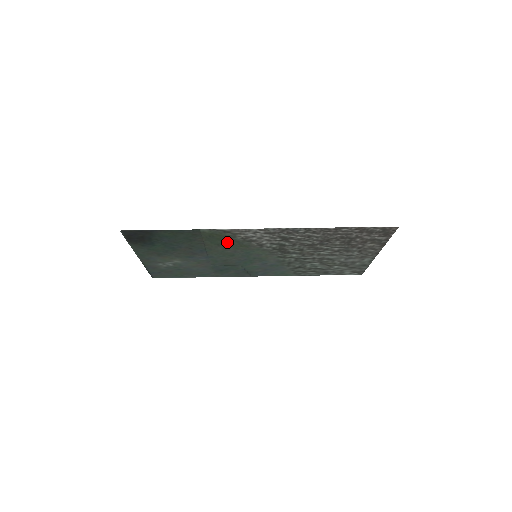
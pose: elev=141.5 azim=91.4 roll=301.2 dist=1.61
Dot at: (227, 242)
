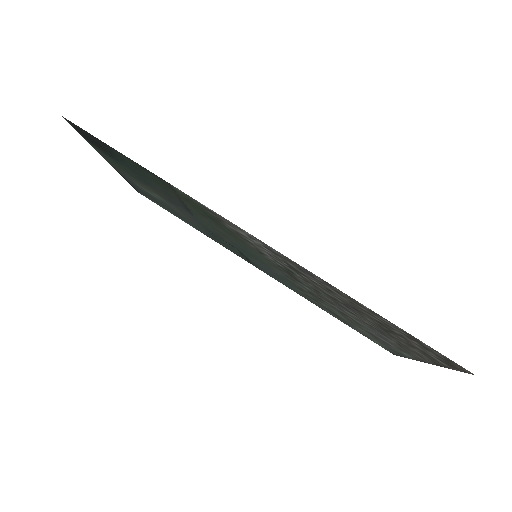
Dot at: (214, 220)
